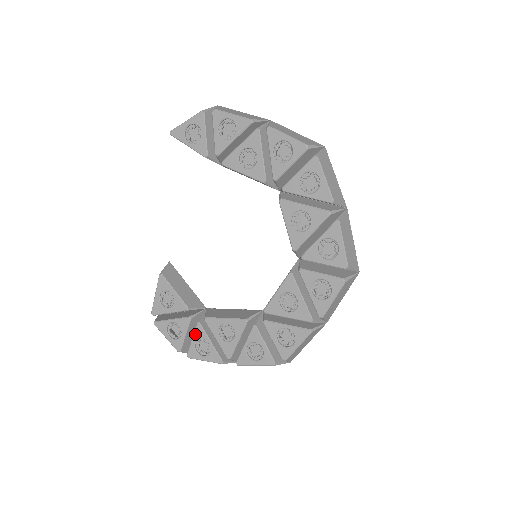
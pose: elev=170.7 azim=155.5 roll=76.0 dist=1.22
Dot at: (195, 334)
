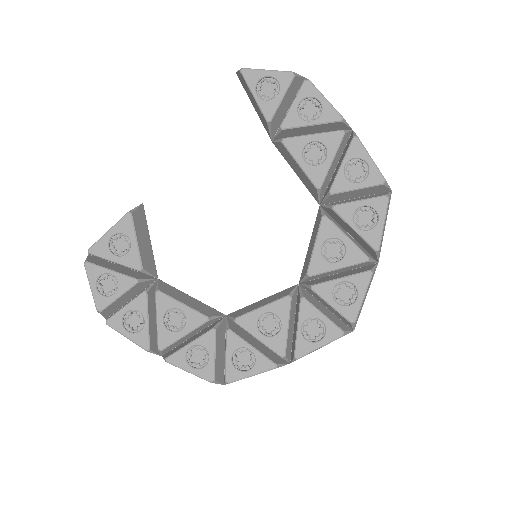
Dot at: (133, 302)
